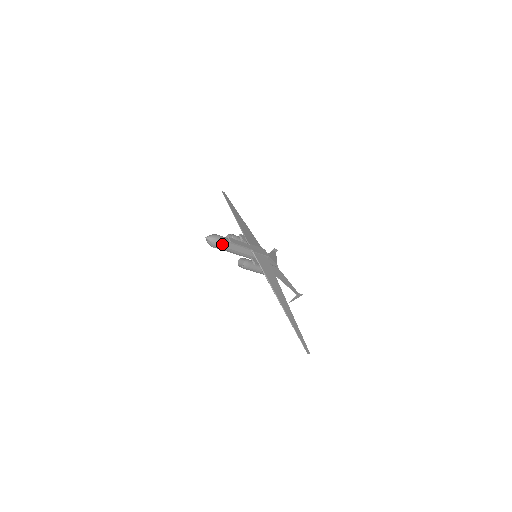
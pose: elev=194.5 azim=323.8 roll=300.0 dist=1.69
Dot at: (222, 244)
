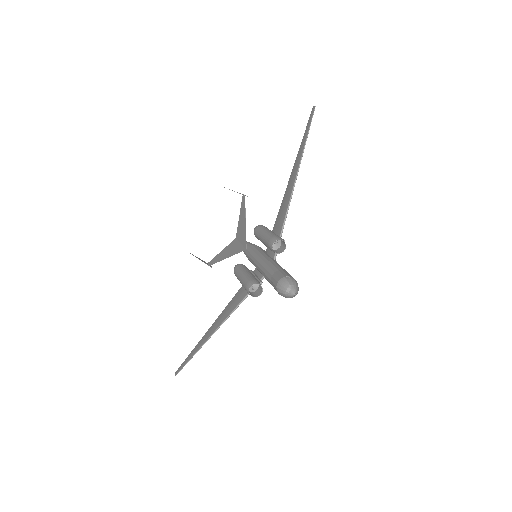
Dot at: occluded
